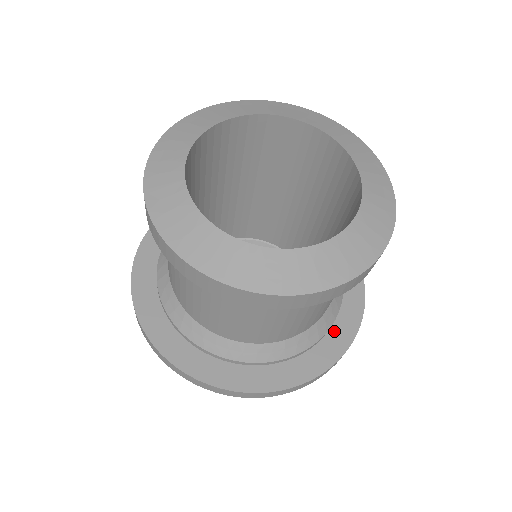
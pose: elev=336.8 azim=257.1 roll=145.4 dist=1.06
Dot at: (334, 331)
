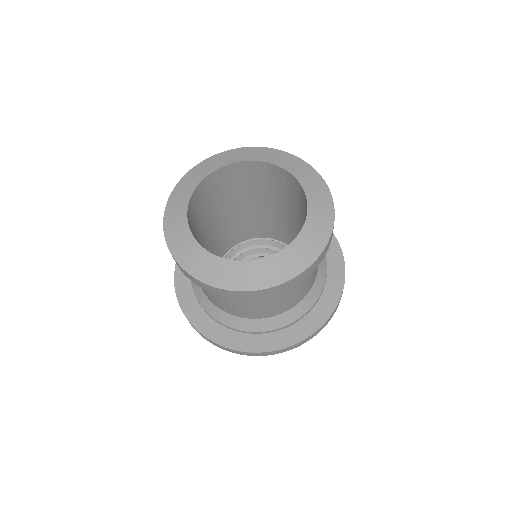
Dot at: (330, 262)
